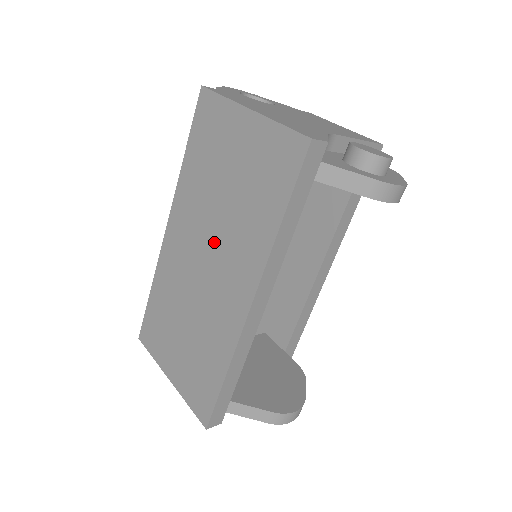
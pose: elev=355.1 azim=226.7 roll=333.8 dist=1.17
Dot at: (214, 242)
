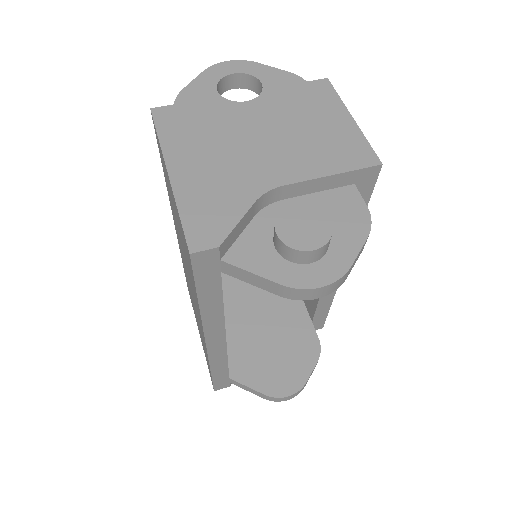
Dot at: occluded
